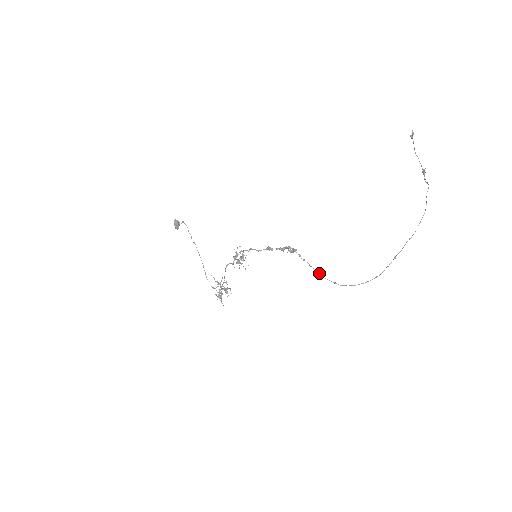
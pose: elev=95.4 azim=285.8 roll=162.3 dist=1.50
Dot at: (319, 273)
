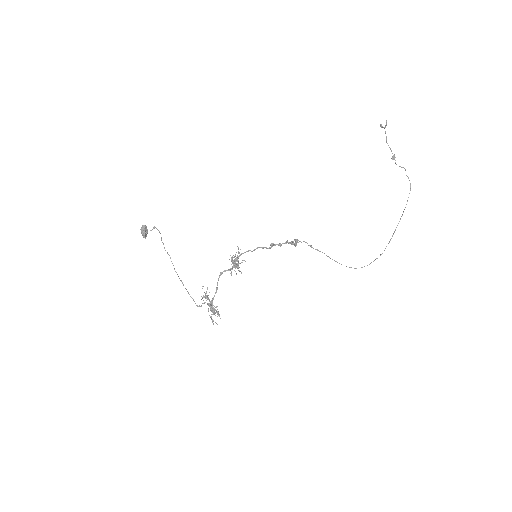
Dot at: occluded
